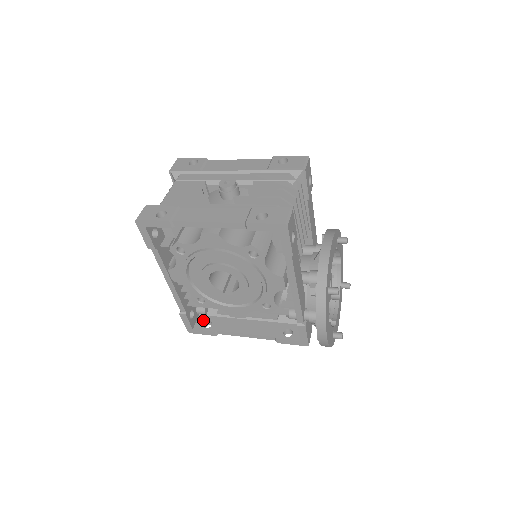
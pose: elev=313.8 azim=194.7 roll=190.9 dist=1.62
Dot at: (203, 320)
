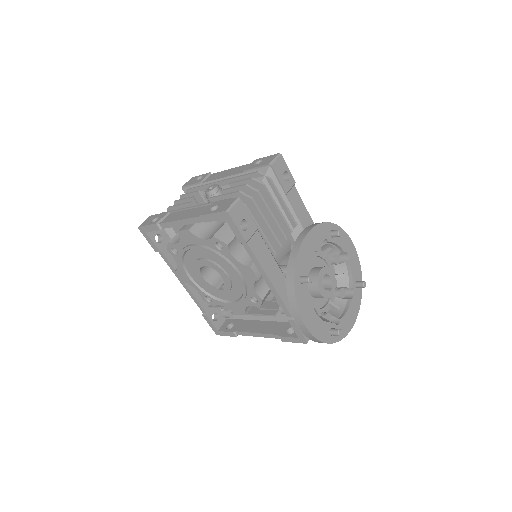
Dot at: (228, 323)
